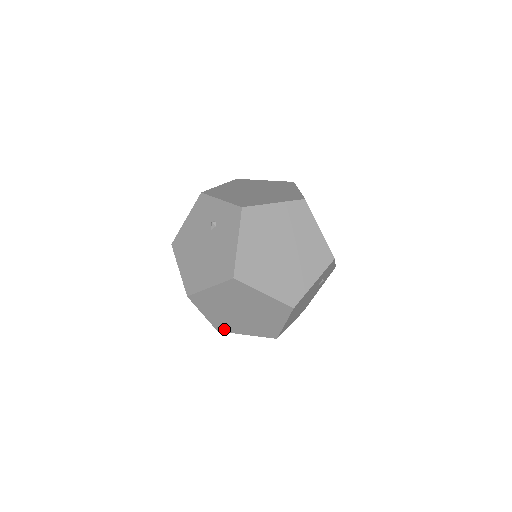
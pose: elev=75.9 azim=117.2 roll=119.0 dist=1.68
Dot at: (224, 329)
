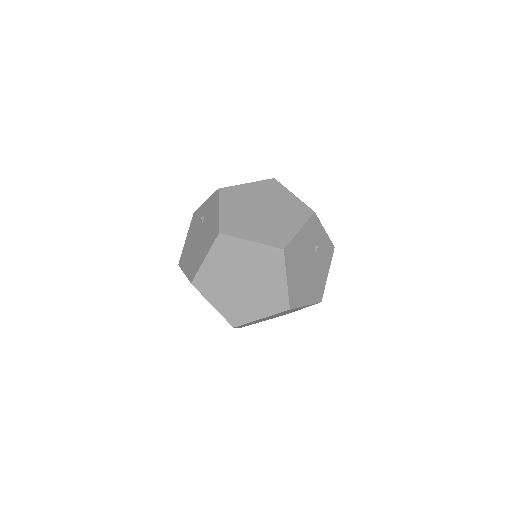
Dot at: (238, 320)
